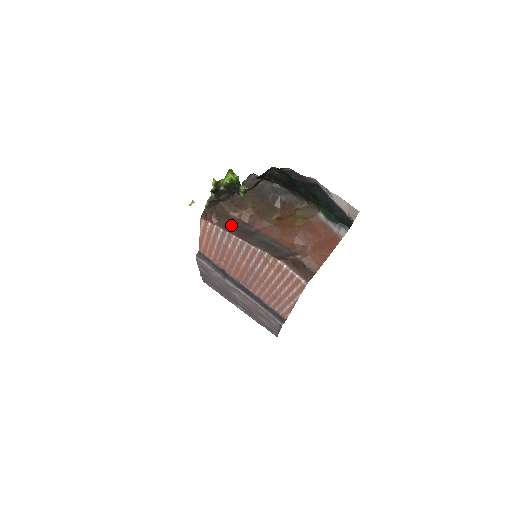
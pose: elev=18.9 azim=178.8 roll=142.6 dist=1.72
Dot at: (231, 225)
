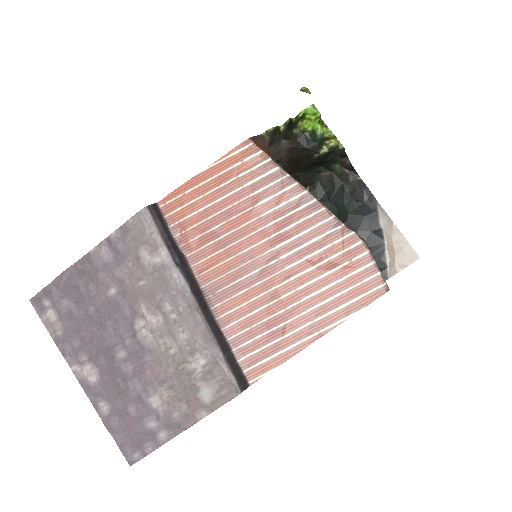
Dot at: occluded
